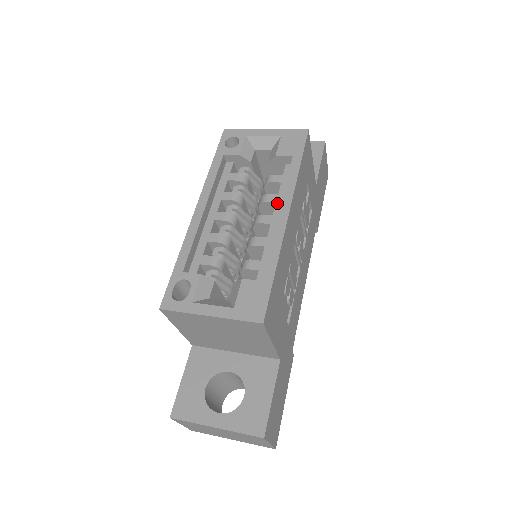
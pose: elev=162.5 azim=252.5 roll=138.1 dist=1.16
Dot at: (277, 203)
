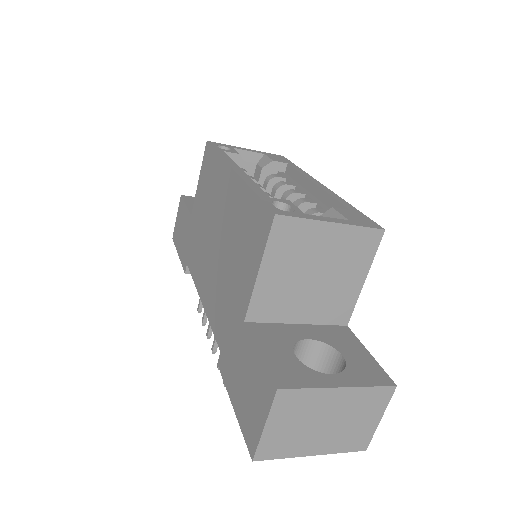
Dot at: (297, 186)
